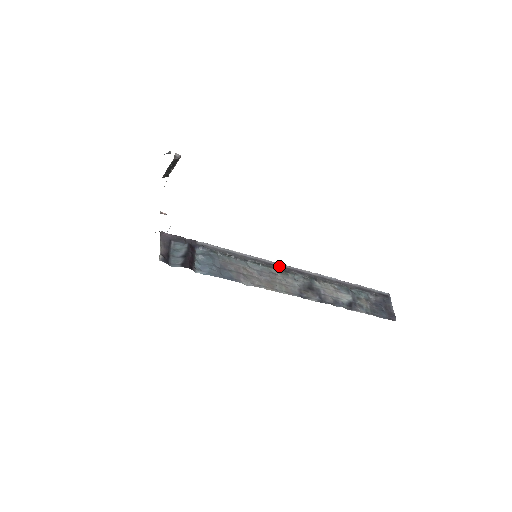
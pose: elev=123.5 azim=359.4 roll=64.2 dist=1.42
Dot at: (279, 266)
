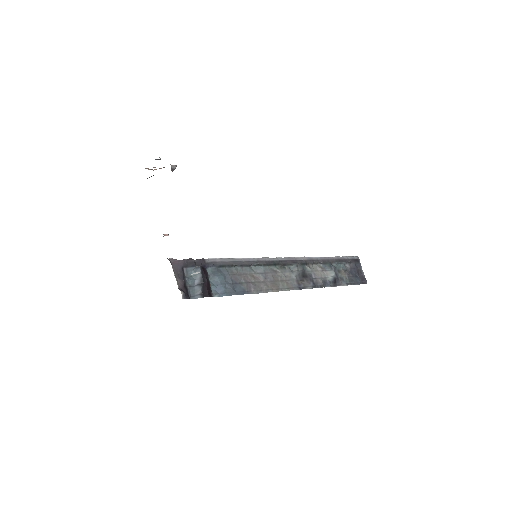
Dot at: (277, 261)
